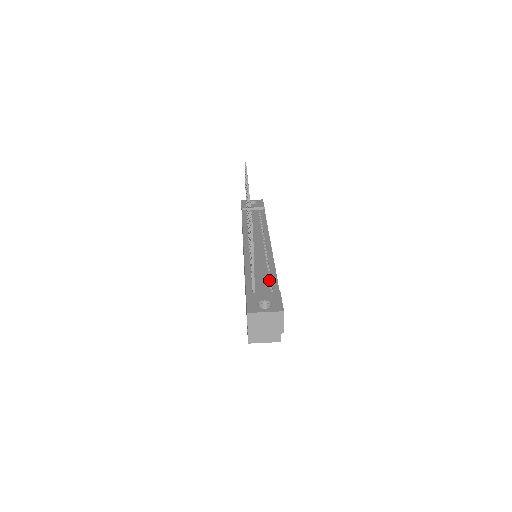
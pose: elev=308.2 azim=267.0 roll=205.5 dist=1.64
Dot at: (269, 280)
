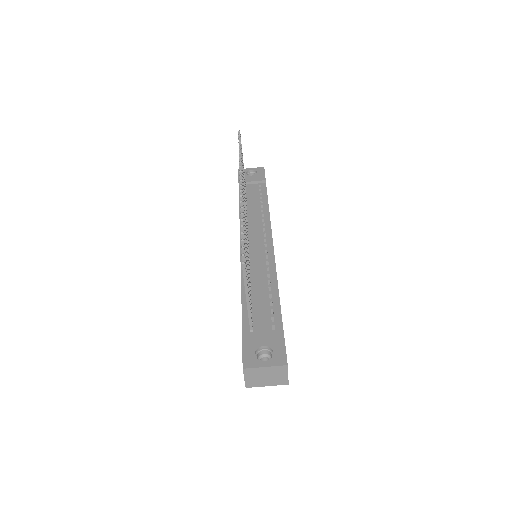
Dot at: (270, 307)
